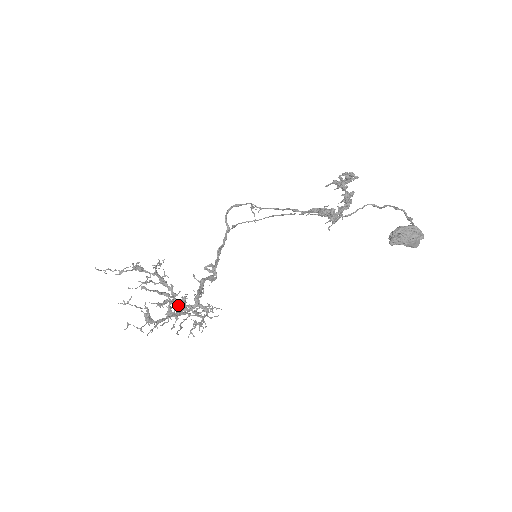
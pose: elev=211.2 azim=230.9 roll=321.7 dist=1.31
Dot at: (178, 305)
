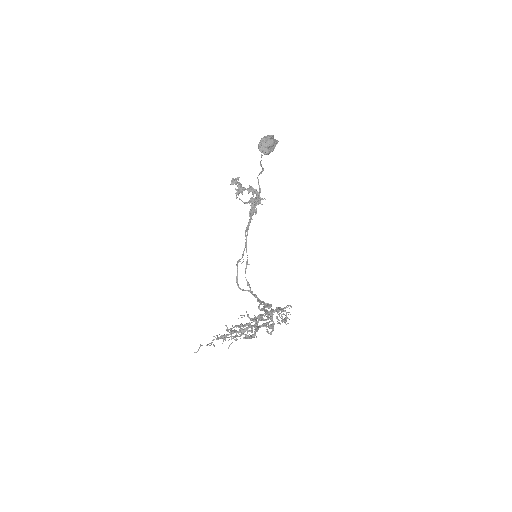
Dot at: (267, 331)
